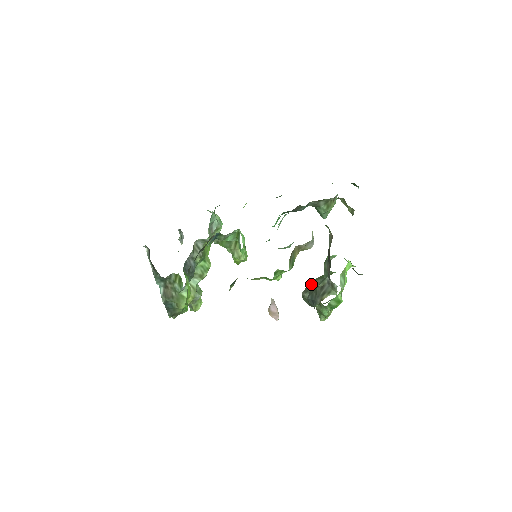
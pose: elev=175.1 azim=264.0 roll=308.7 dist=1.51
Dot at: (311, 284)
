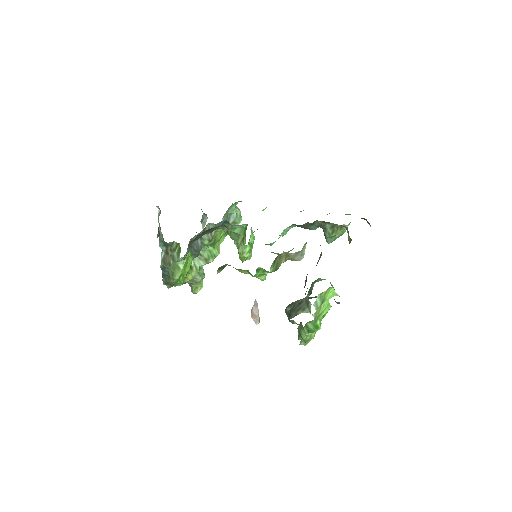
Dot at: (297, 301)
